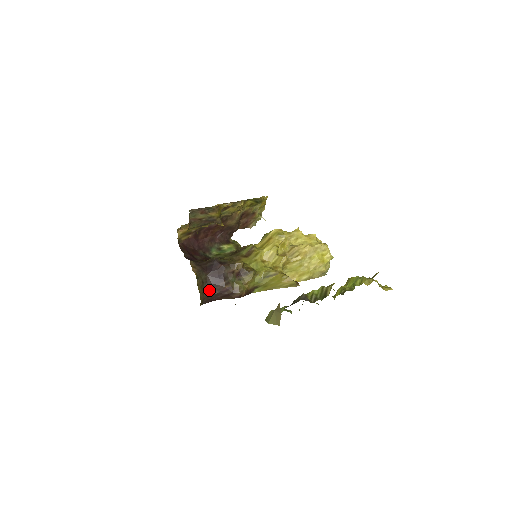
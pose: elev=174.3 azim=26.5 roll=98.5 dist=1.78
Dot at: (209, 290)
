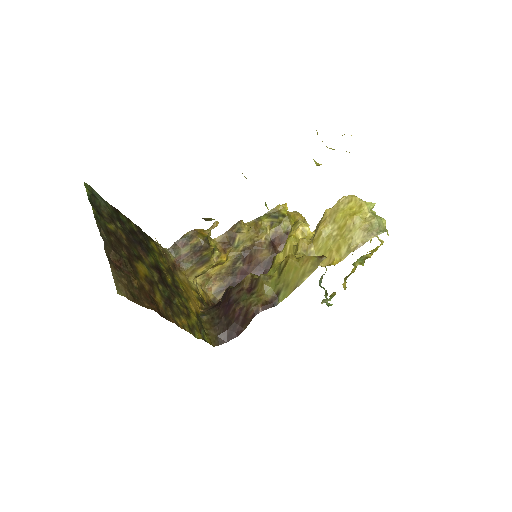
Dot at: (223, 324)
